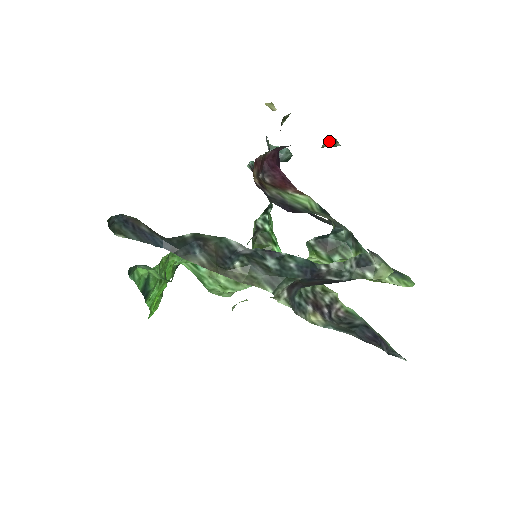
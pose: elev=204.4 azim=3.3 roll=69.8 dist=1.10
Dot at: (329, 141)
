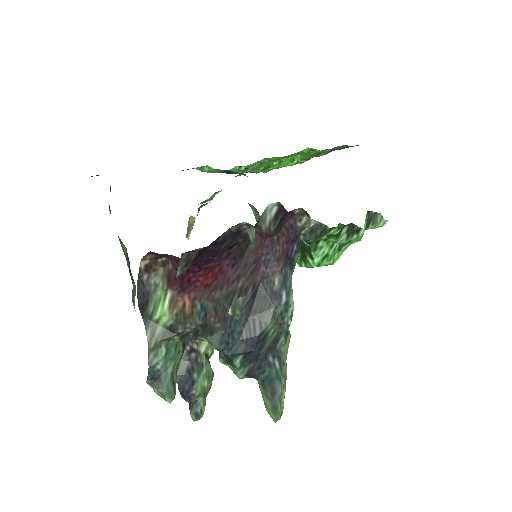
Dot at: (232, 306)
